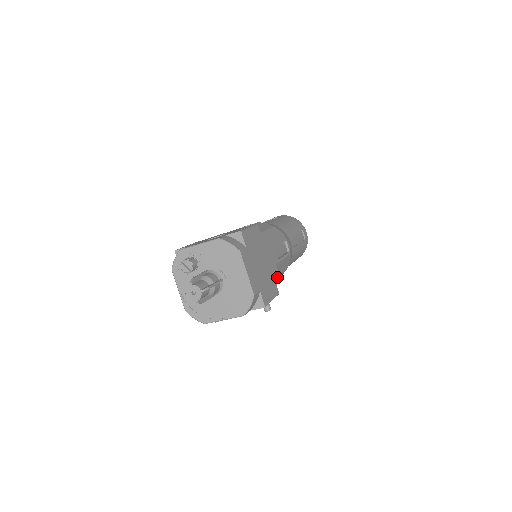
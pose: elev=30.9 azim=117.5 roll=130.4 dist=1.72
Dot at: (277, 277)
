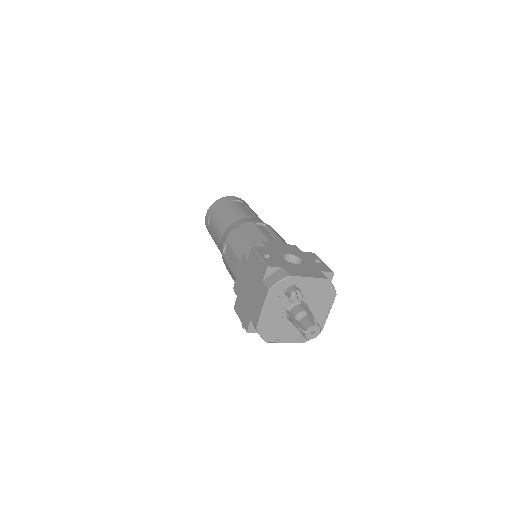
Dot at: occluded
